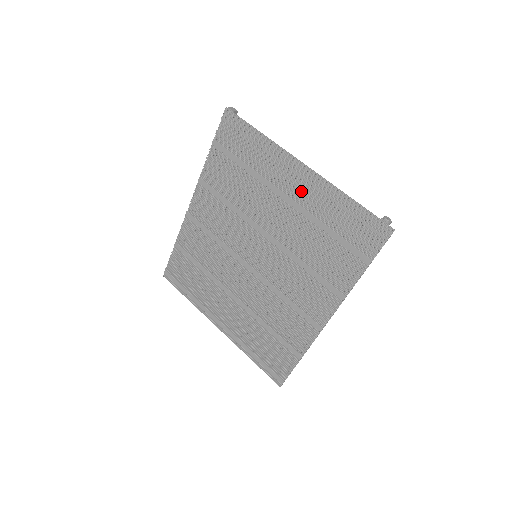
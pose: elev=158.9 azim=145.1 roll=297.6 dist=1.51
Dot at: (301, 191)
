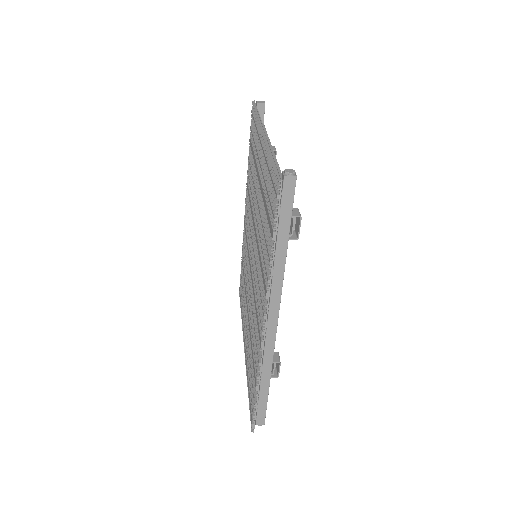
Dot at: occluded
